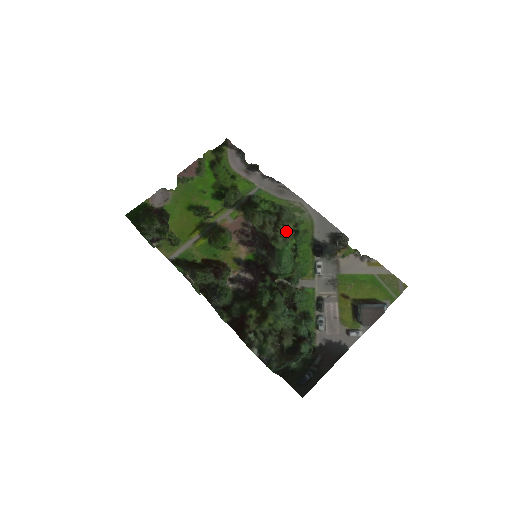
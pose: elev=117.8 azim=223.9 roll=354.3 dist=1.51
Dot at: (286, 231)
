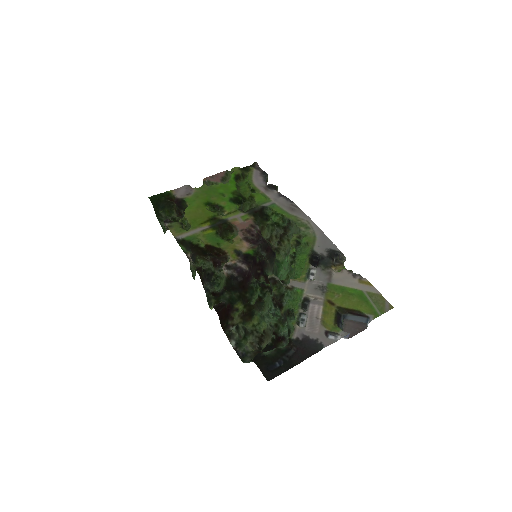
Dot at: (289, 246)
